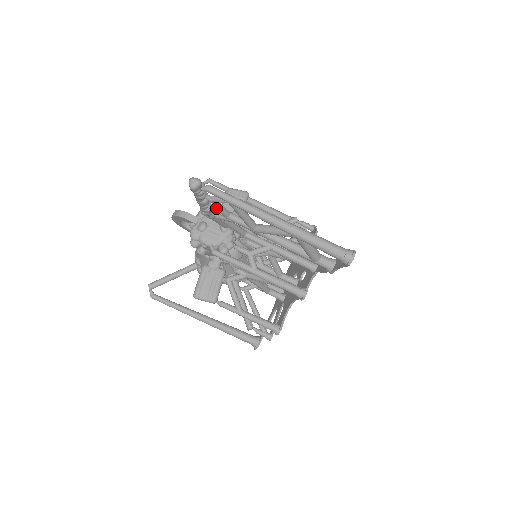
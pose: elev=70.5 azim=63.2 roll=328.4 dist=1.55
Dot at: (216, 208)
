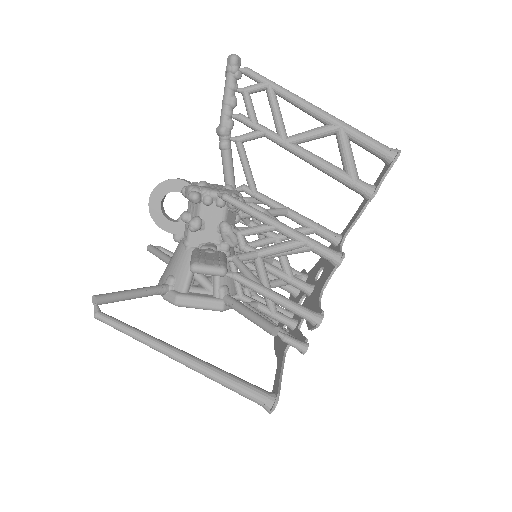
Dot at: (246, 107)
